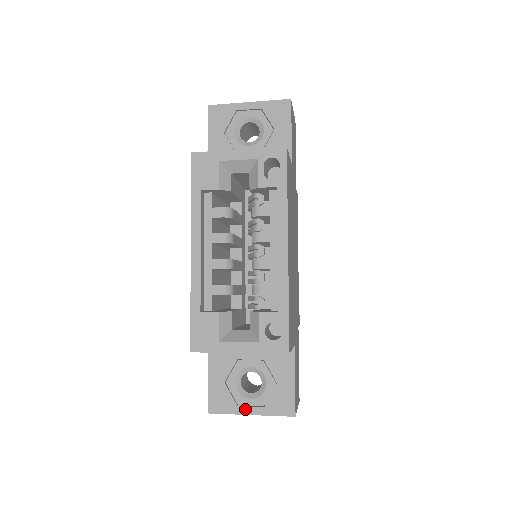
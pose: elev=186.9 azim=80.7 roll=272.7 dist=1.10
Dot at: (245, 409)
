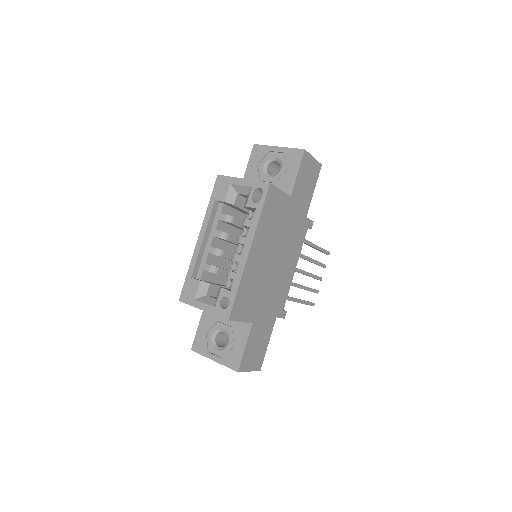
Dot at: (211, 355)
